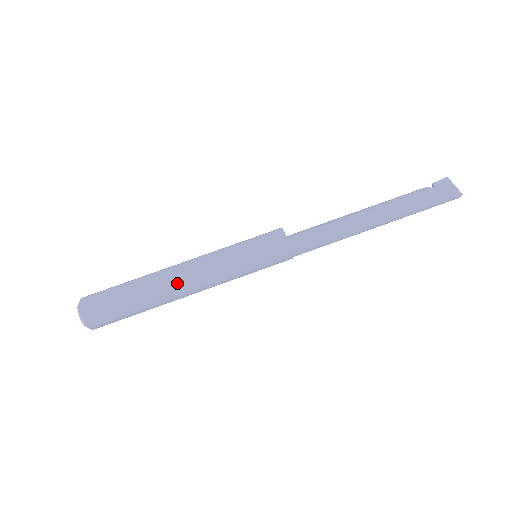
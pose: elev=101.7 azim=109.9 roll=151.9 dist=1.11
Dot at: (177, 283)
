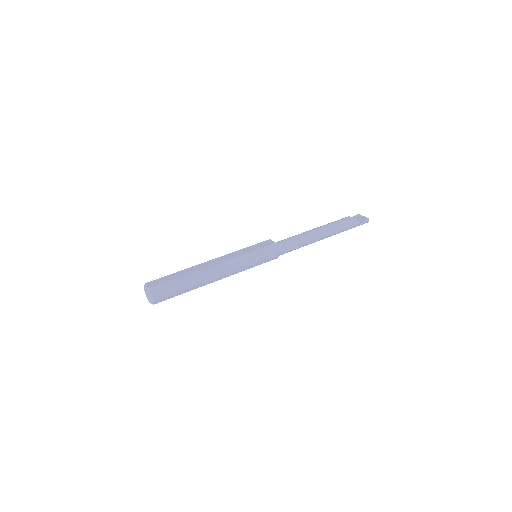
Dot at: (210, 268)
